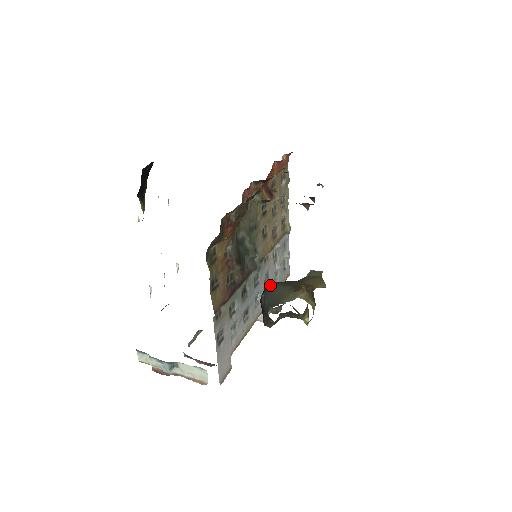
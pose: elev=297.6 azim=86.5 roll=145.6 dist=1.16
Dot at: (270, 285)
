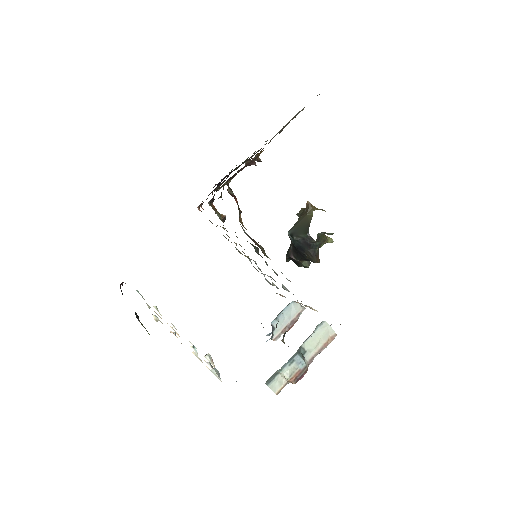
Dot at: (290, 230)
